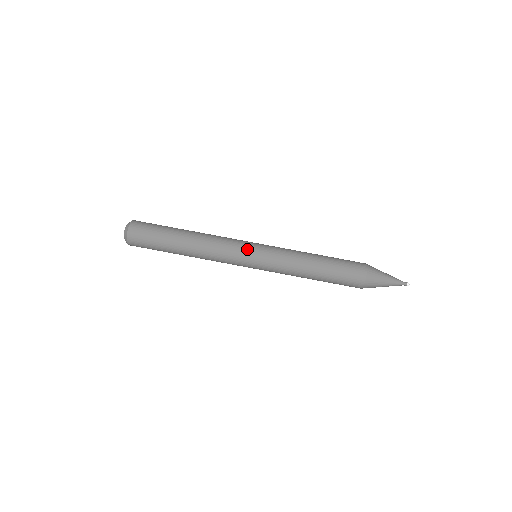
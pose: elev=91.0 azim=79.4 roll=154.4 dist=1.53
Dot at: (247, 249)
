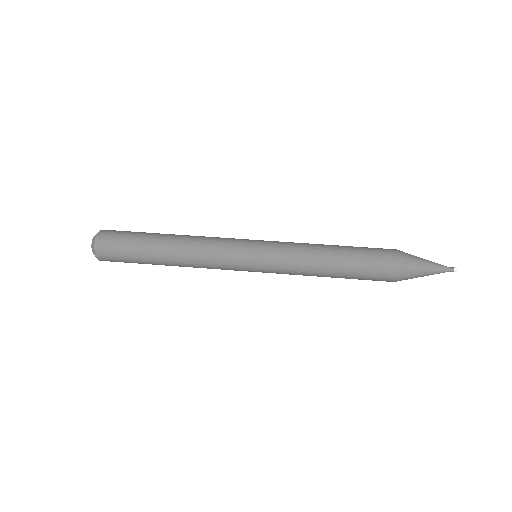
Dot at: (243, 244)
